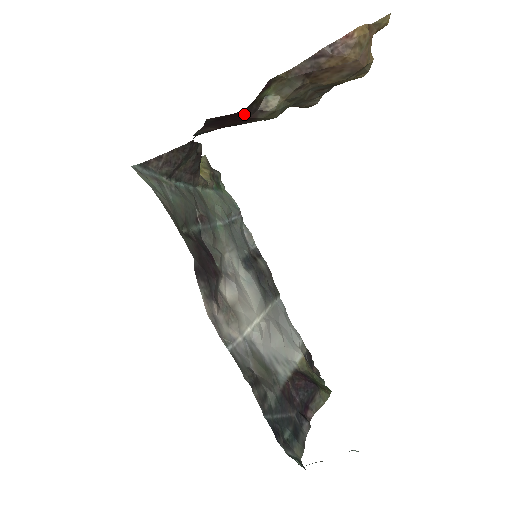
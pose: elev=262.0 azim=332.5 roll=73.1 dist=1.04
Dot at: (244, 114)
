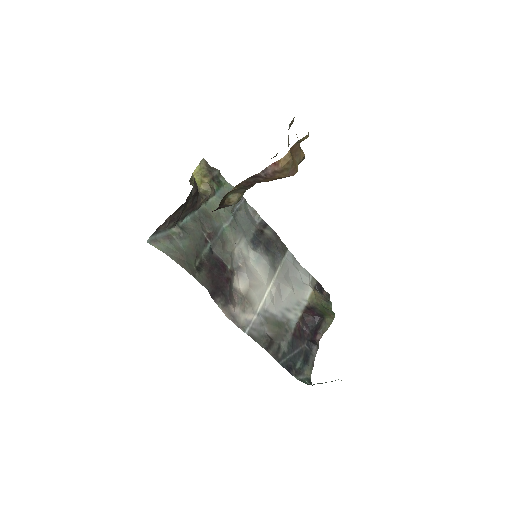
Dot at: (214, 210)
